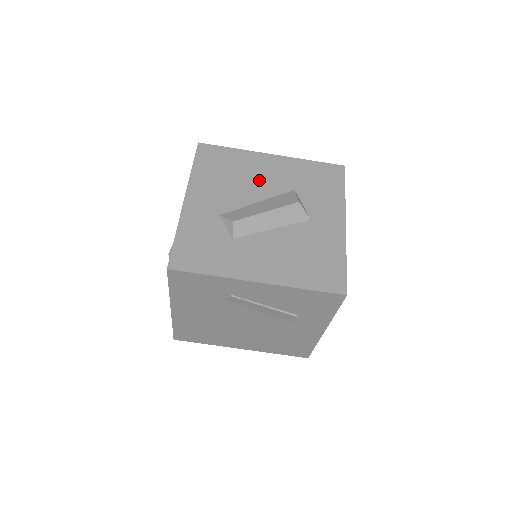
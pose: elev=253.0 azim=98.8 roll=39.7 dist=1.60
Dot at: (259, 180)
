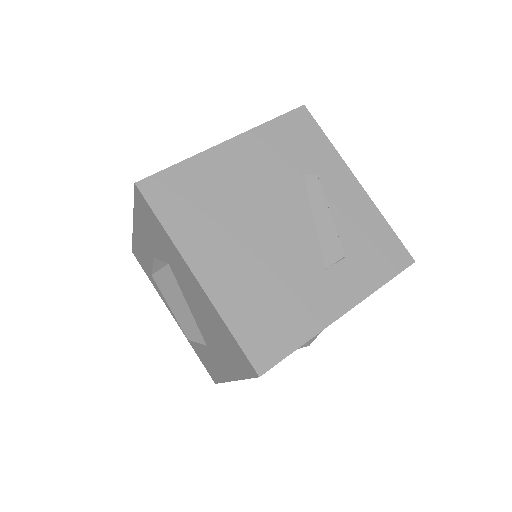
Dot at: occluded
